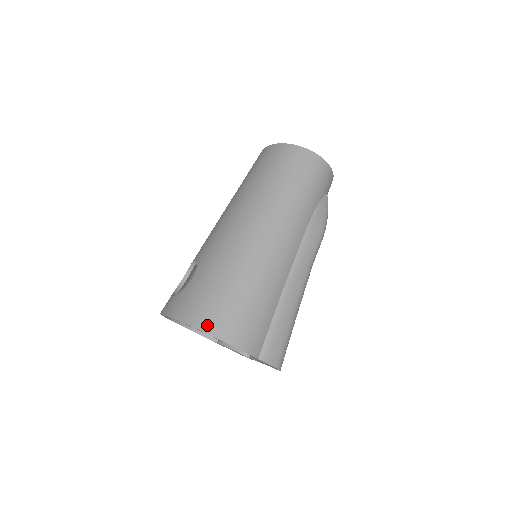
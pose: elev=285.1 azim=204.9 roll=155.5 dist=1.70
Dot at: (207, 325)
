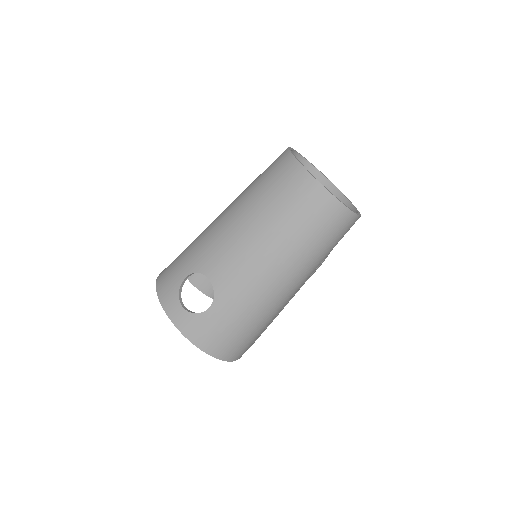
Dot at: (221, 355)
